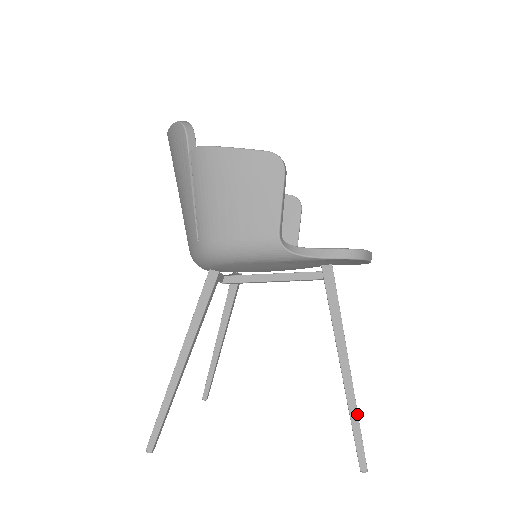
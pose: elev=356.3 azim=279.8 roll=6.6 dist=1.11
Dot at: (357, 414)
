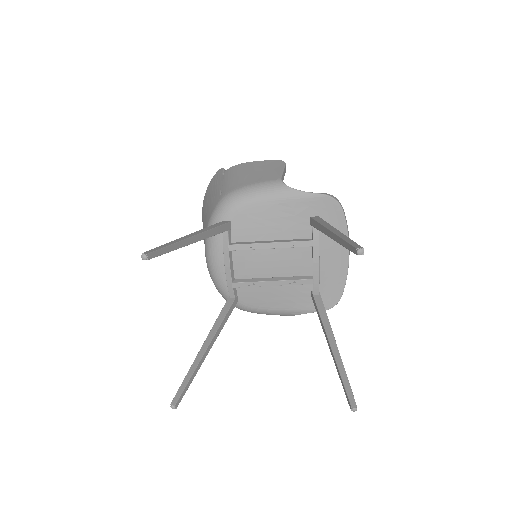
Dot at: (348, 237)
